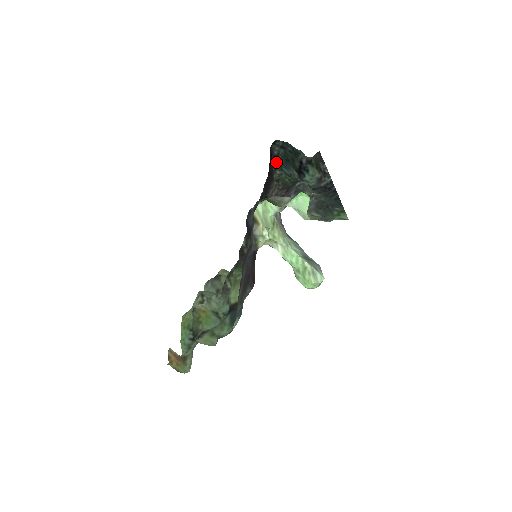
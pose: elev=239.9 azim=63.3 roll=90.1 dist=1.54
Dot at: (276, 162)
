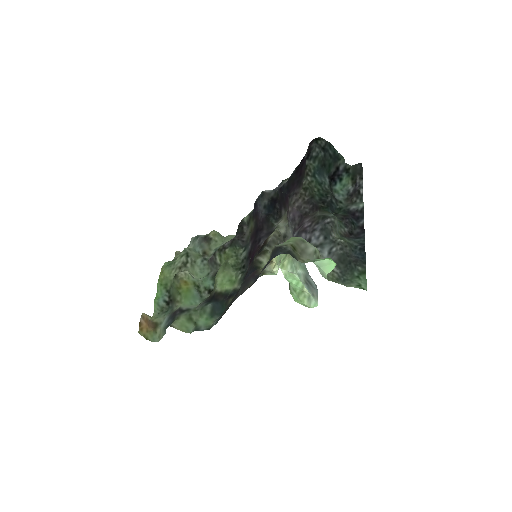
Dot at: (311, 165)
